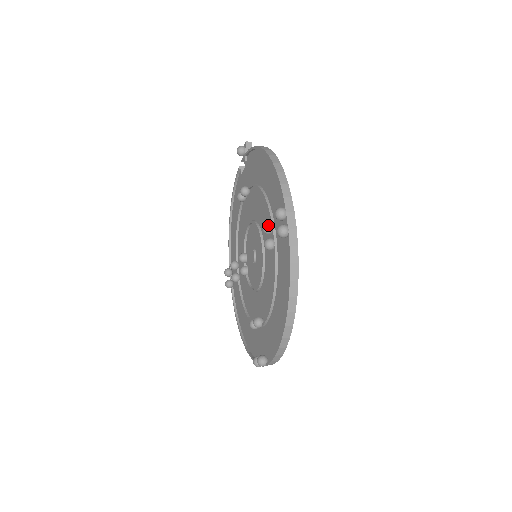
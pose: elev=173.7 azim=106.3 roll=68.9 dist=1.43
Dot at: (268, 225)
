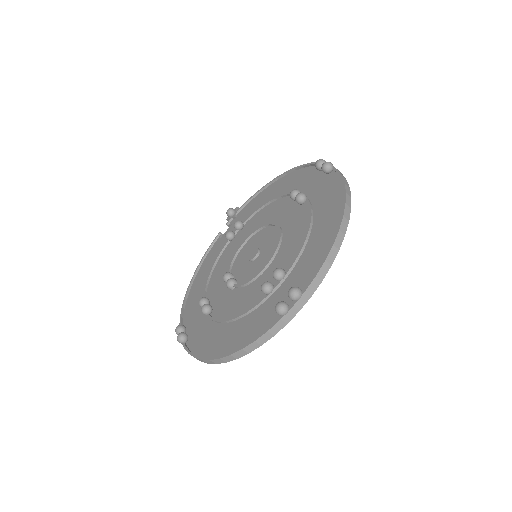
Dot at: occluded
